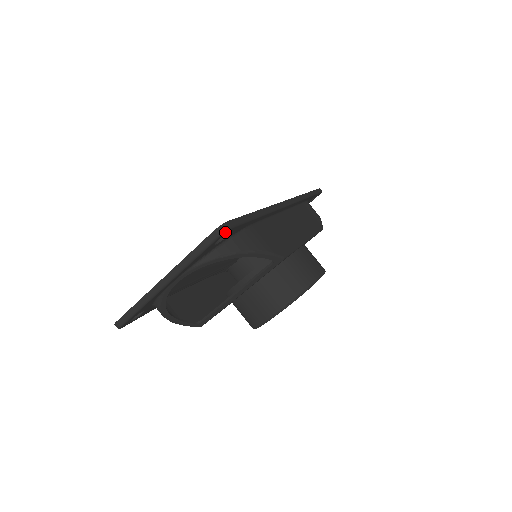
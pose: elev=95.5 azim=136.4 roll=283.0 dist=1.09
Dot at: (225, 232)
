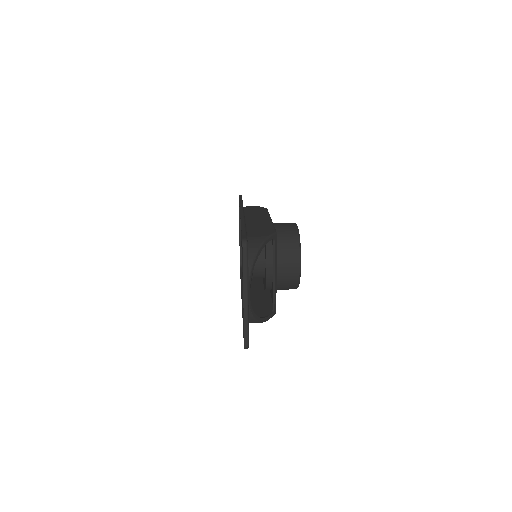
Dot at: (247, 243)
